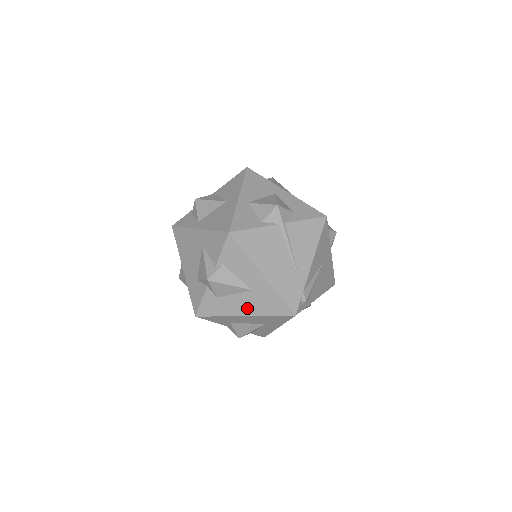
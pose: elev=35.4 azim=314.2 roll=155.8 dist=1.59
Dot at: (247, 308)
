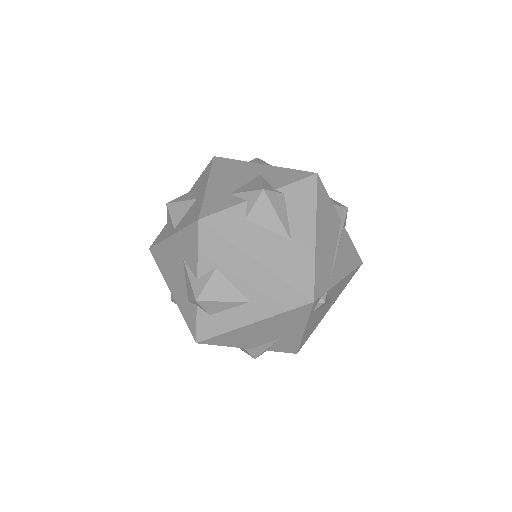
Dot at: (268, 255)
